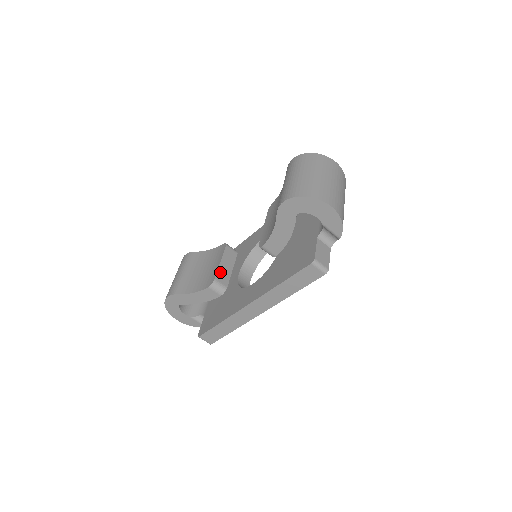
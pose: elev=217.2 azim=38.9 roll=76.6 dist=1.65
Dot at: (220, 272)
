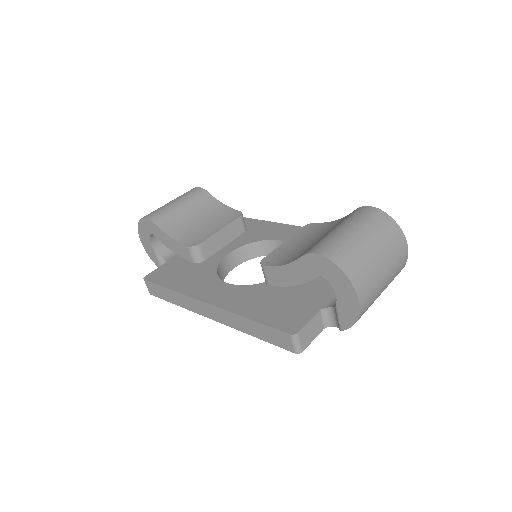
Dot at: (211, 240)
